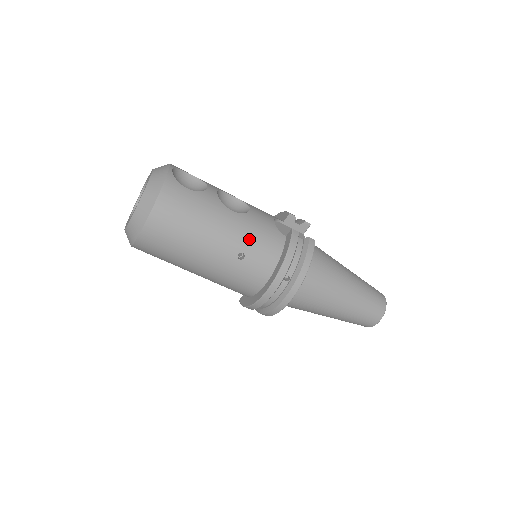
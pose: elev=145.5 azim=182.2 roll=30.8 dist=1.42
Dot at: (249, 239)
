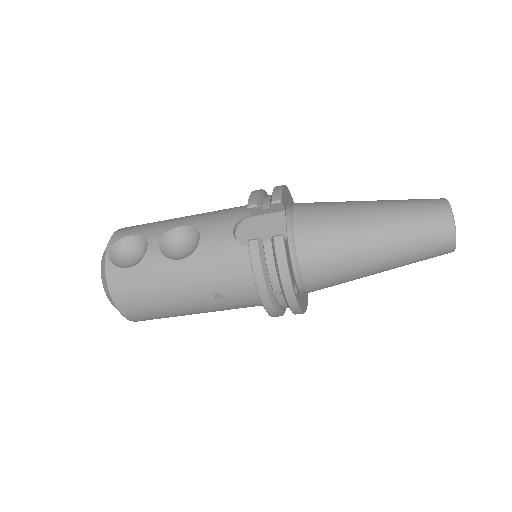
Dot at: (212, 279)
